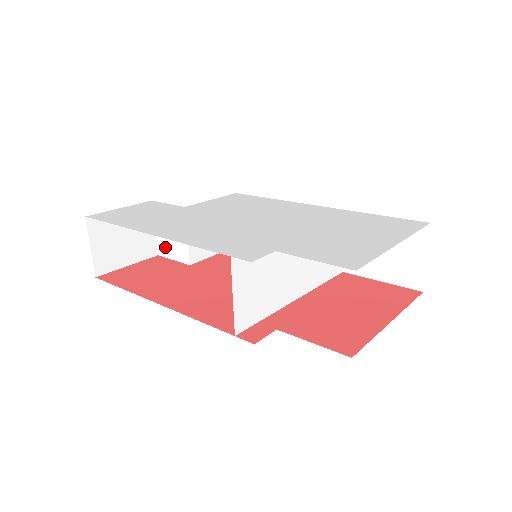
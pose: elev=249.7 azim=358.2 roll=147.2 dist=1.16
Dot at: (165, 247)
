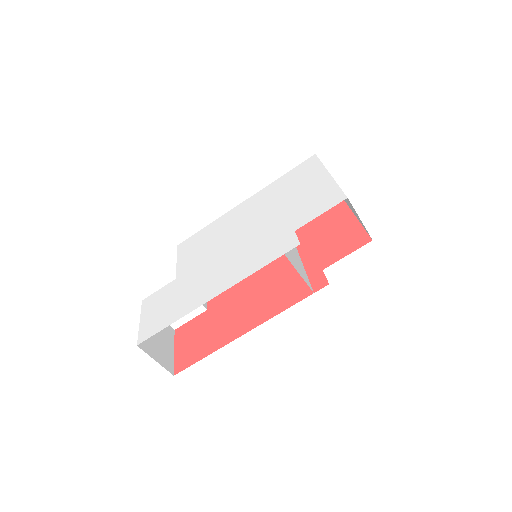
Dot at: occluded
